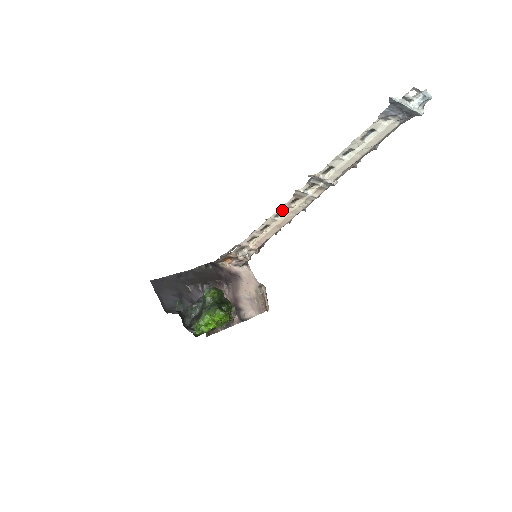
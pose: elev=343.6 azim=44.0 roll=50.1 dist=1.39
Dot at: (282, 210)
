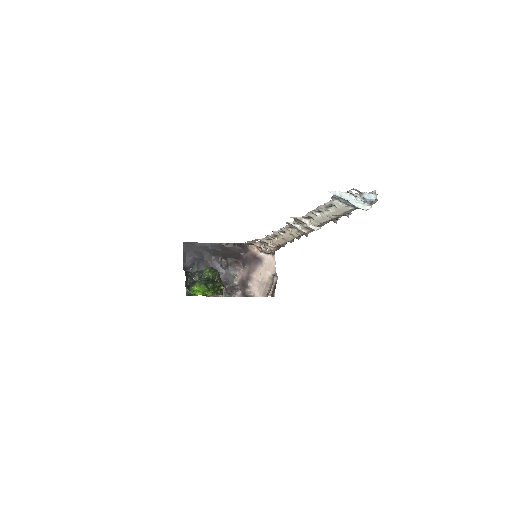
Dot at: (283, 230)
